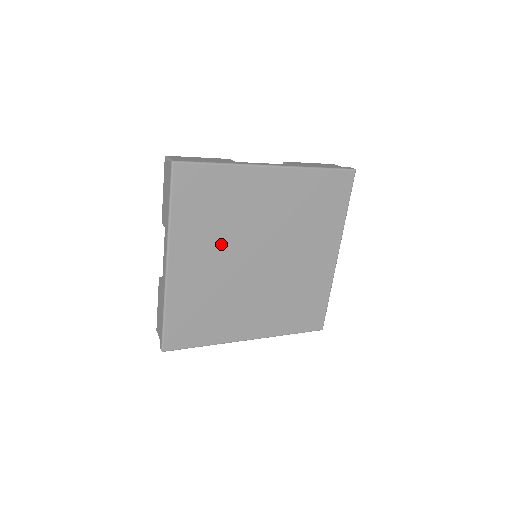
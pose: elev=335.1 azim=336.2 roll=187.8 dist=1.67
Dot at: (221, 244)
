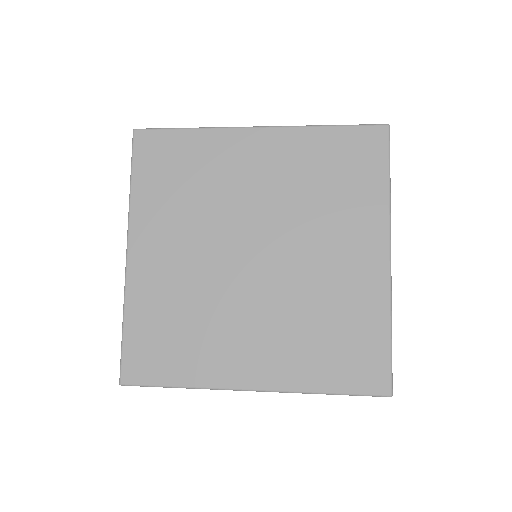
Dot at: (195, 228)
